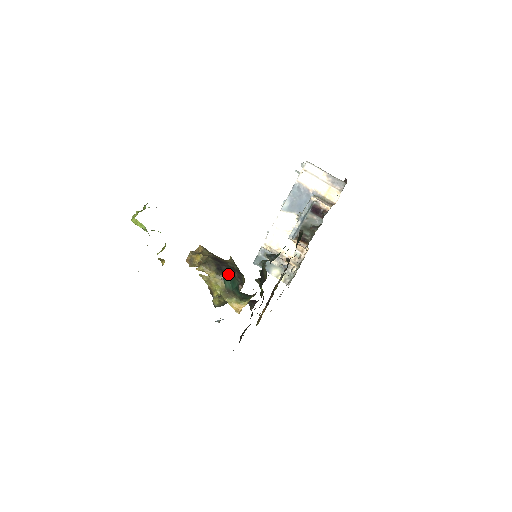
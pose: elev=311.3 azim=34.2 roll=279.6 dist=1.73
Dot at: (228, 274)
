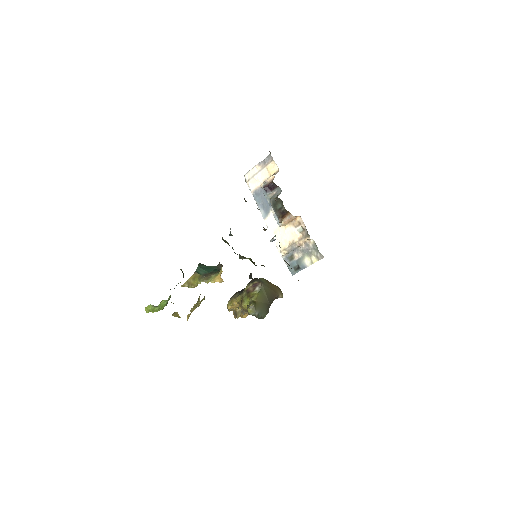
Dot at: (199, 267)
